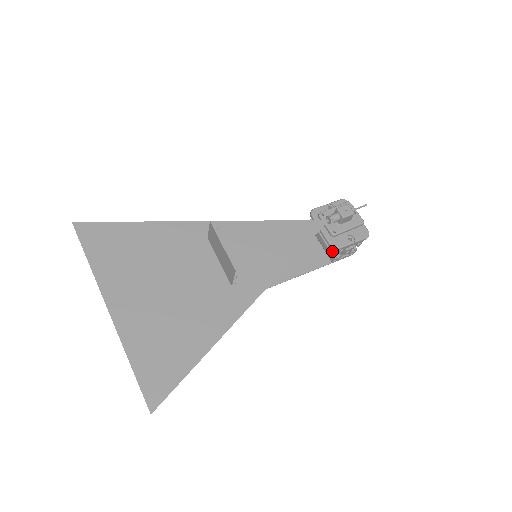
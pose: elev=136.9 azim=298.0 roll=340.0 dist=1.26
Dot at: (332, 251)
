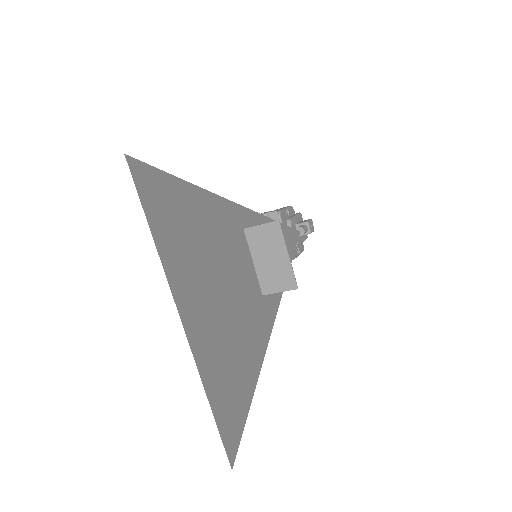
Dot at: occluded
